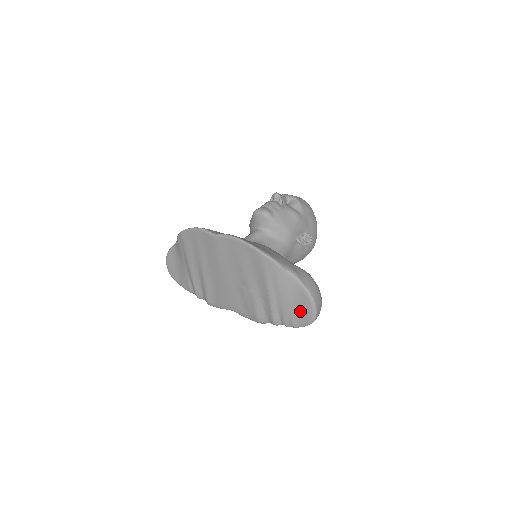
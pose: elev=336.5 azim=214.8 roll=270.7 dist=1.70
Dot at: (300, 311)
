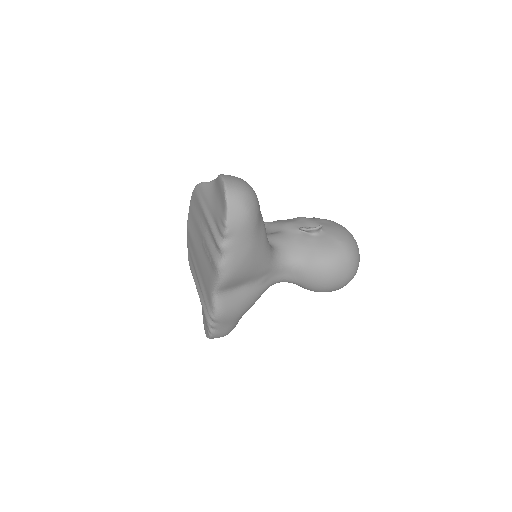
Dot at: (221, 200)
